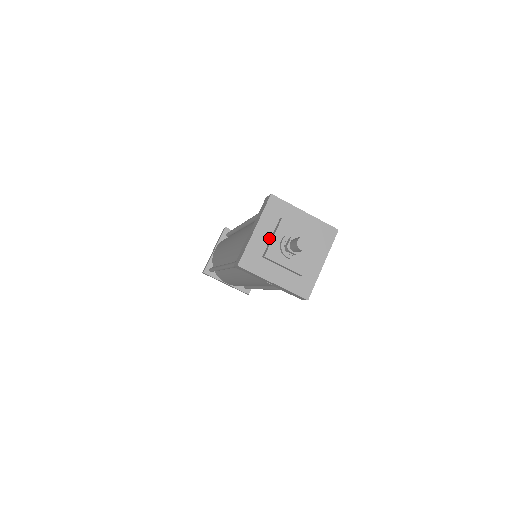
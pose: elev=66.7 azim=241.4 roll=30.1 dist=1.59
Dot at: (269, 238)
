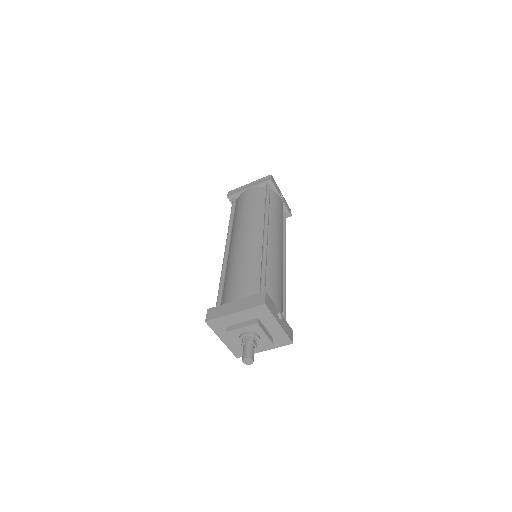
Dot at: occluded
